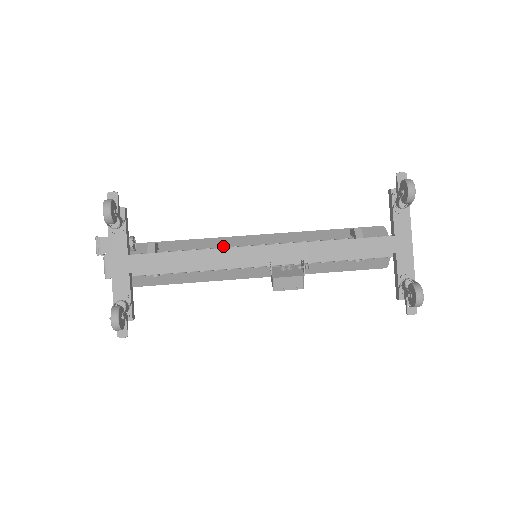
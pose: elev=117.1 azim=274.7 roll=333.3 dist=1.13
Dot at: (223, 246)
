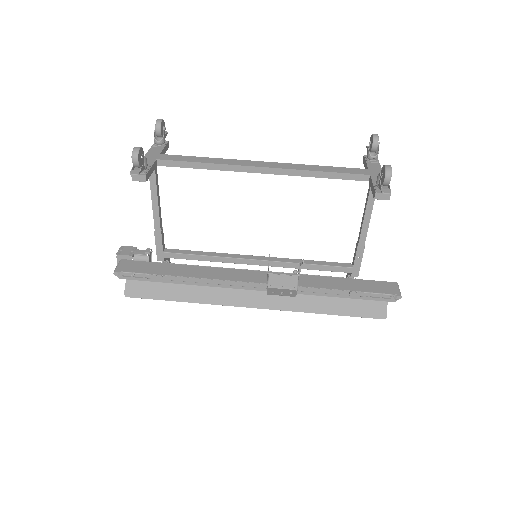
Dot at: occluded
